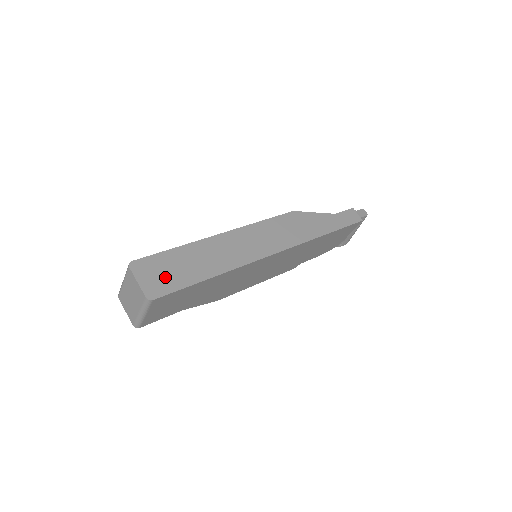
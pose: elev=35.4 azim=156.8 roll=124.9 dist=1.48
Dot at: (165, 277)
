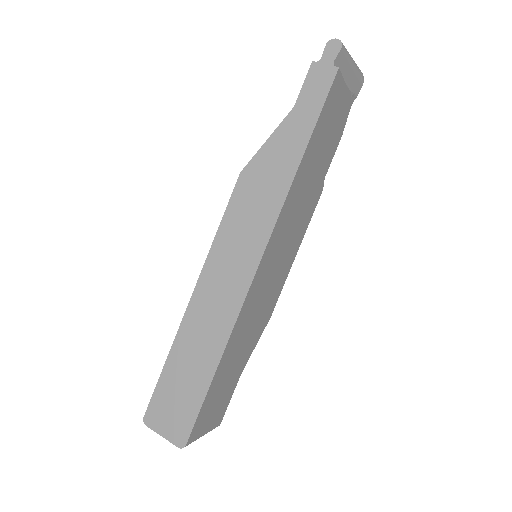
Dot at: (178, 410)
